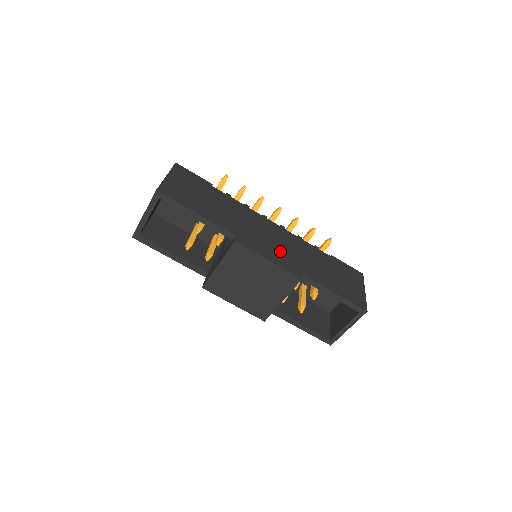
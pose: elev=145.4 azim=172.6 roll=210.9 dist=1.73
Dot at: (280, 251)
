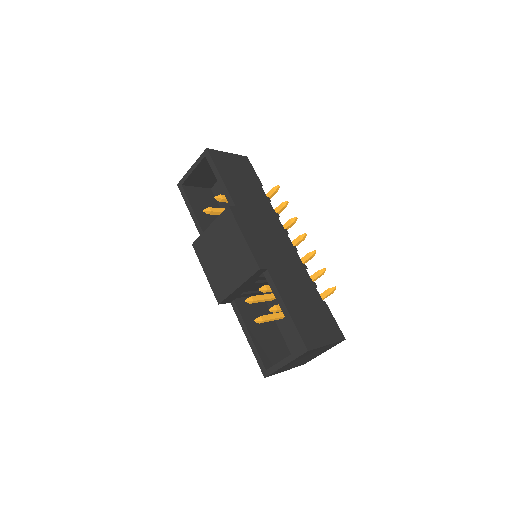
Dot at: (268, 250)
